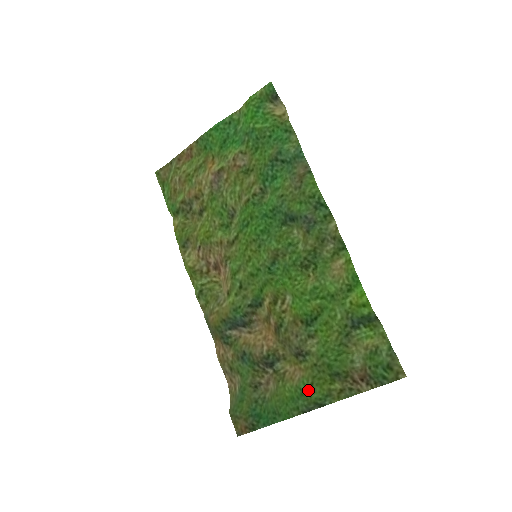
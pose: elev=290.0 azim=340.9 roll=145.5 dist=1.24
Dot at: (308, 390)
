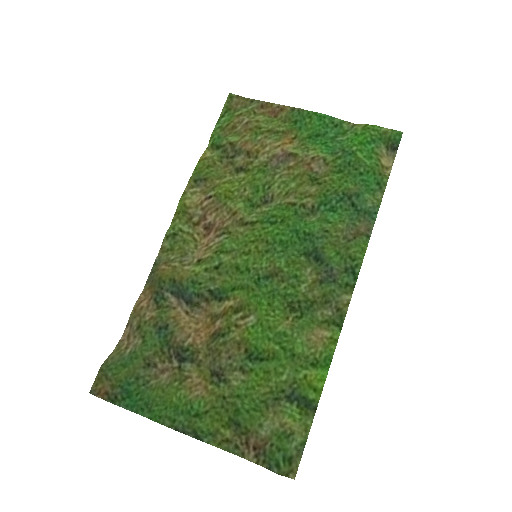
Dot at: (199, 414)
